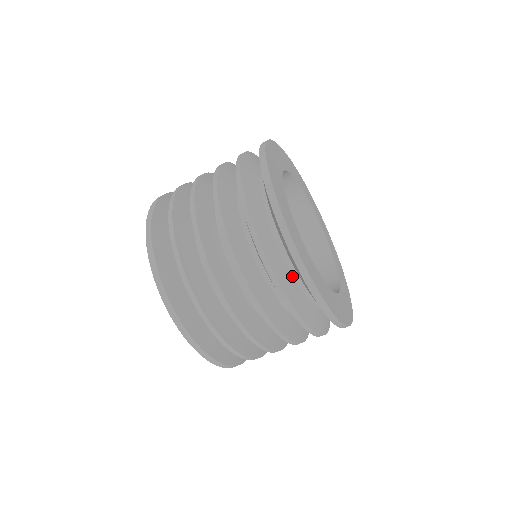
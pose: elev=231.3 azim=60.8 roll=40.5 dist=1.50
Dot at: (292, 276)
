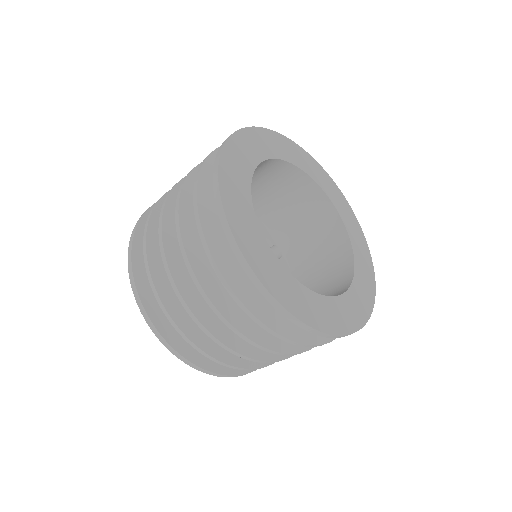
Dot at: occluded
